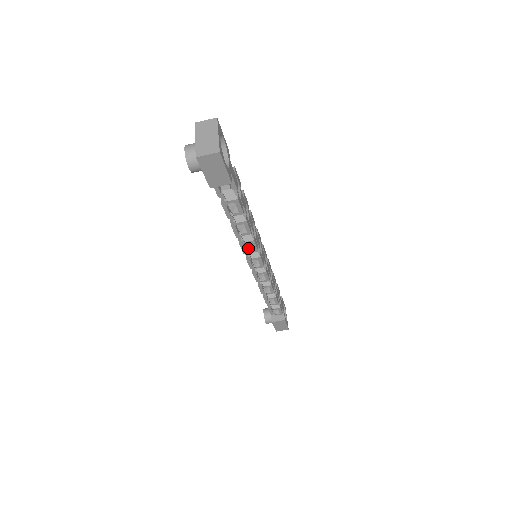
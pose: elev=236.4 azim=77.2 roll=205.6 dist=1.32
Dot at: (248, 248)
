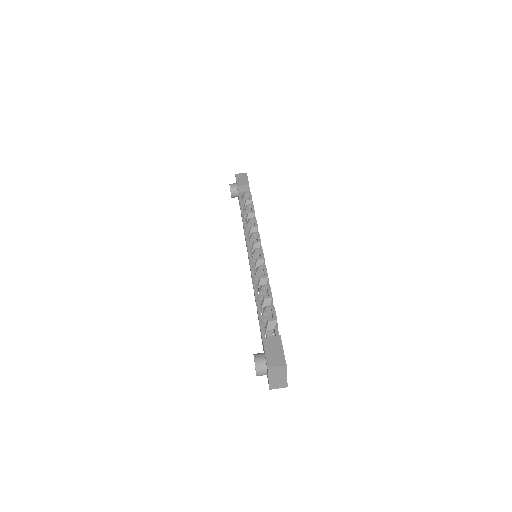
Dot at: (251, 229)
